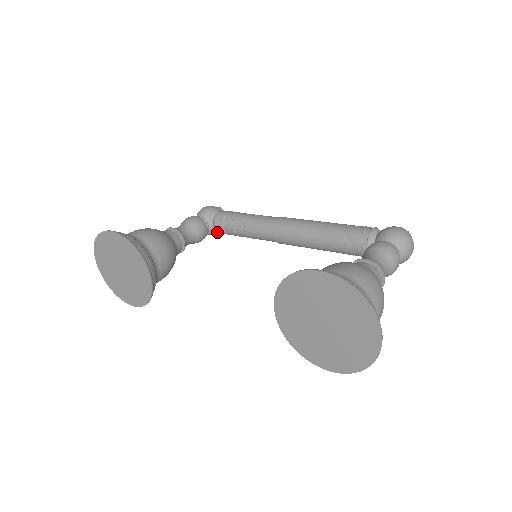
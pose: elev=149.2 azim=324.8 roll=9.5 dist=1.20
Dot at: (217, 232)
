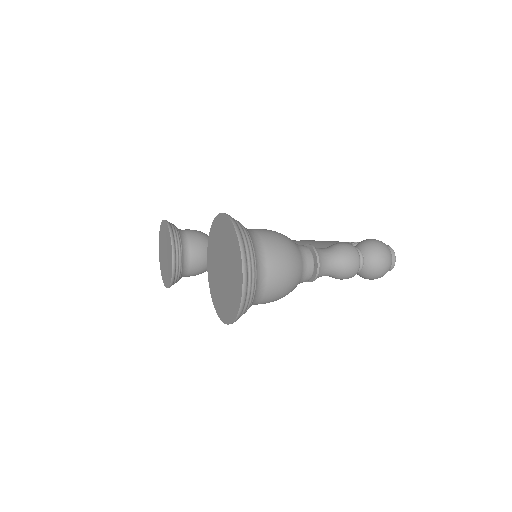
Dot at: occluded
